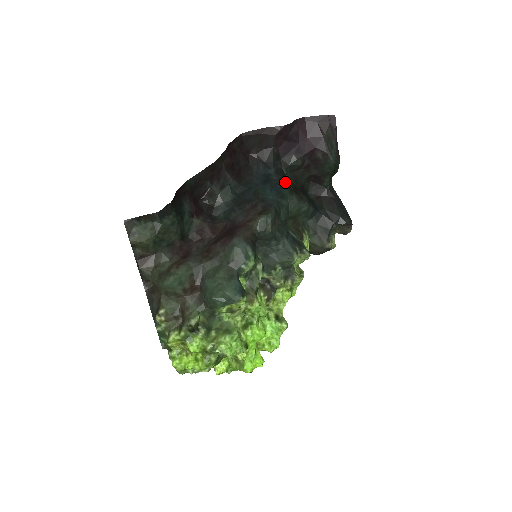
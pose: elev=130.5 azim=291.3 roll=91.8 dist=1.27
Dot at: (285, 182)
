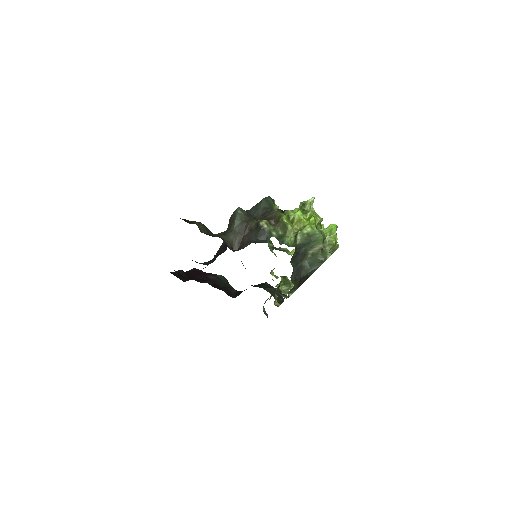
Dot at: occluded
